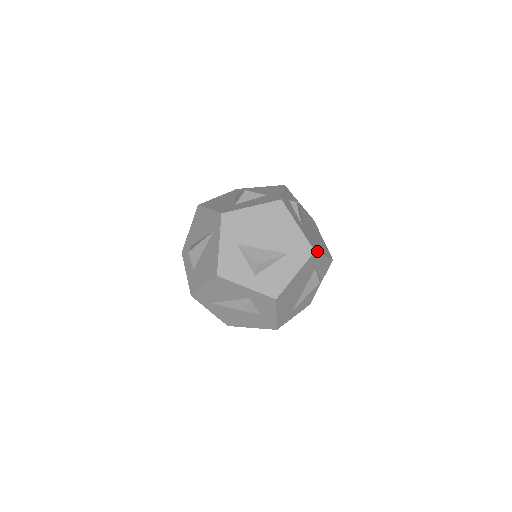
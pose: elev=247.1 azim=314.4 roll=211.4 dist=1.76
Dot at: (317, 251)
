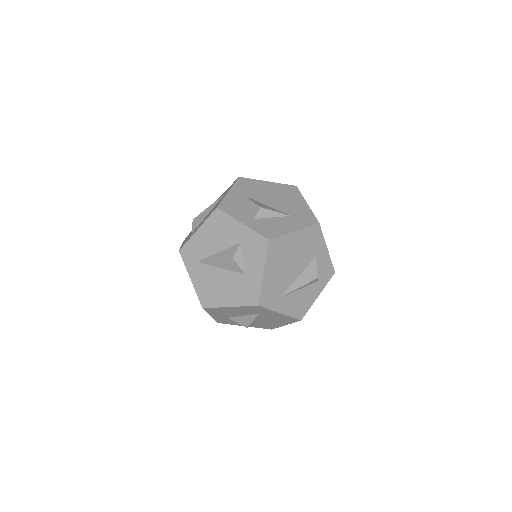
Dot at: (321, 230)
